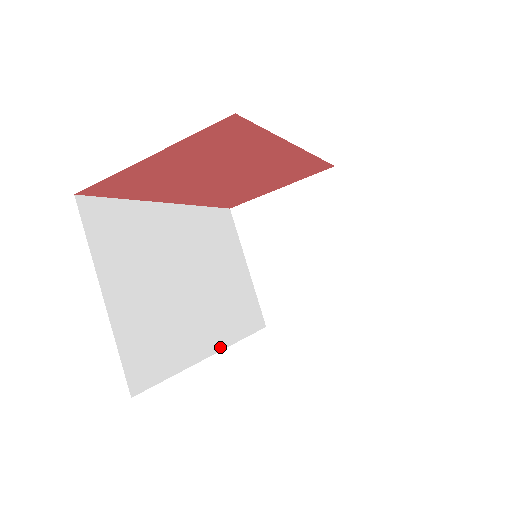
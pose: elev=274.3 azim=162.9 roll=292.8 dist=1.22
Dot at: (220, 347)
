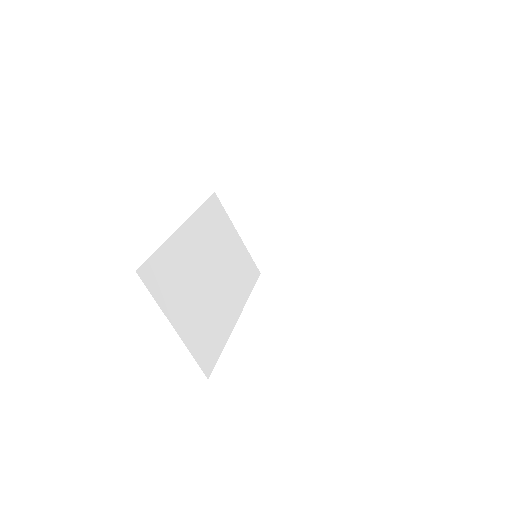
Dot at: (240, 312)
